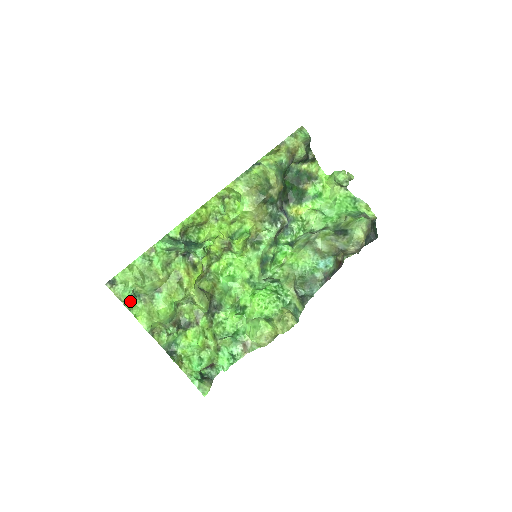
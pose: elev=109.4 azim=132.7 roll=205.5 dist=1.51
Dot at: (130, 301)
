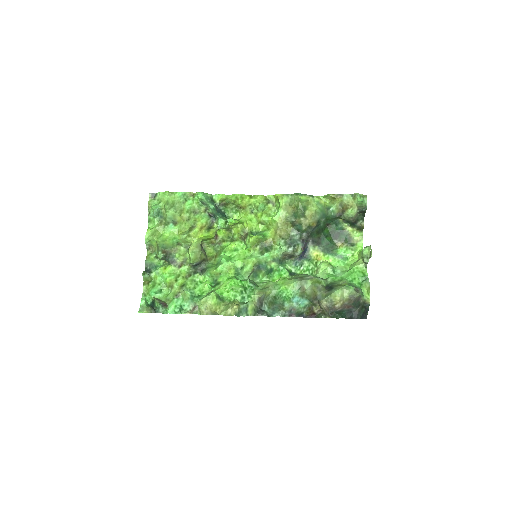
Dot at: (153, 214)
